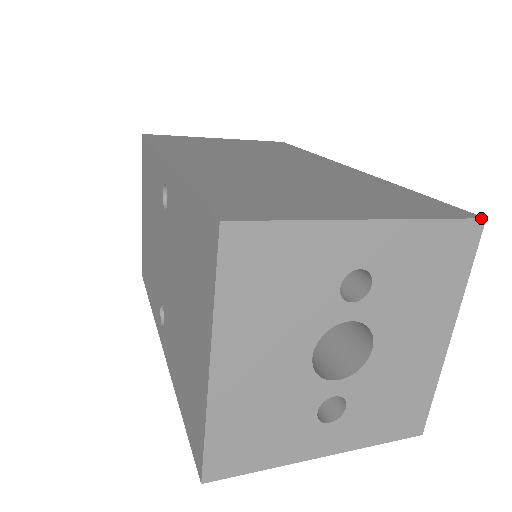
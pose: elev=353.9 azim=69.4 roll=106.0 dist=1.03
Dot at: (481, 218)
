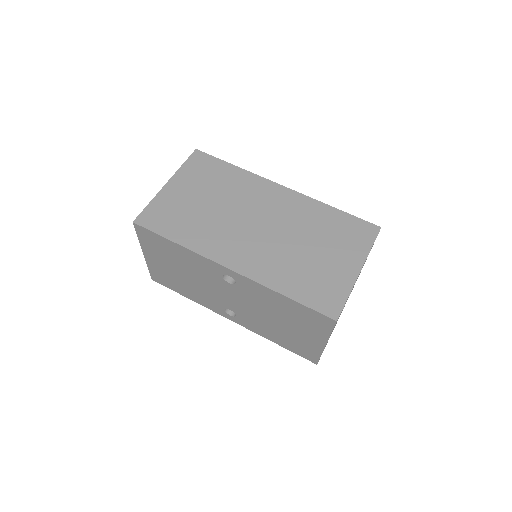
Dot at: occluded
